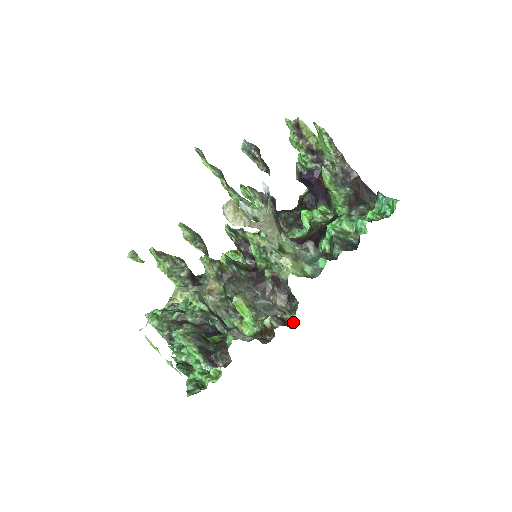
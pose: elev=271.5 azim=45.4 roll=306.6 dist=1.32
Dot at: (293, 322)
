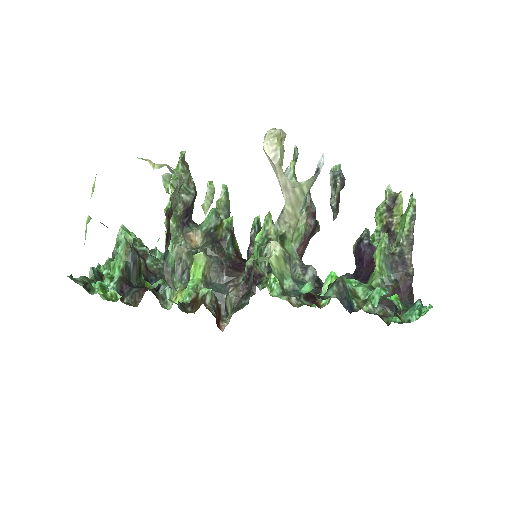
Dot at: (226, 325)
